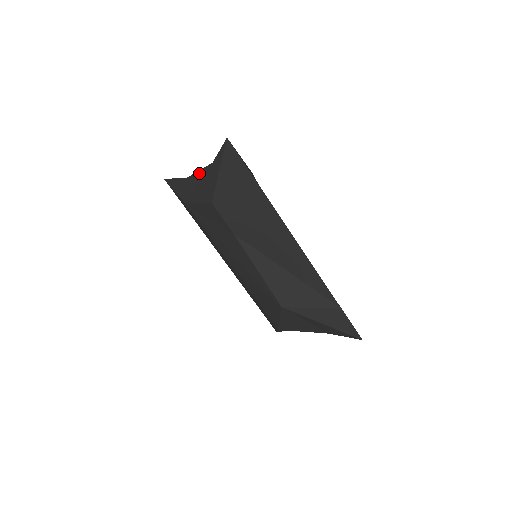
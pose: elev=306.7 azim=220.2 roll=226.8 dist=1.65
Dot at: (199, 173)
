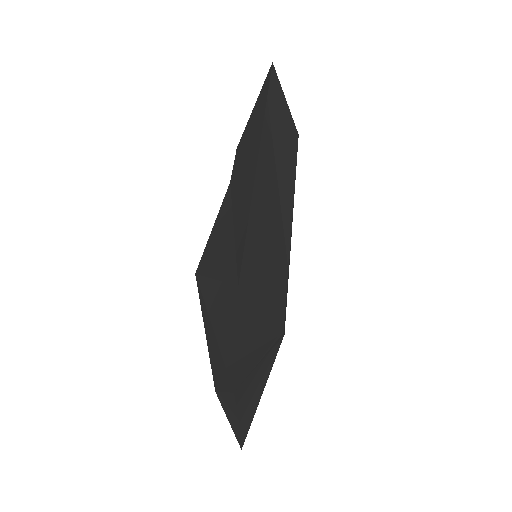
Dot at: occluded
